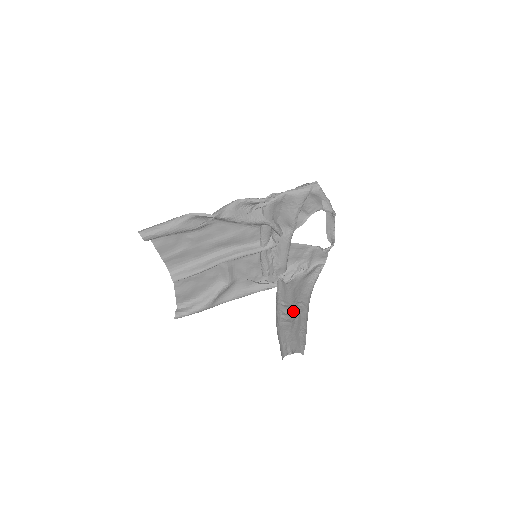
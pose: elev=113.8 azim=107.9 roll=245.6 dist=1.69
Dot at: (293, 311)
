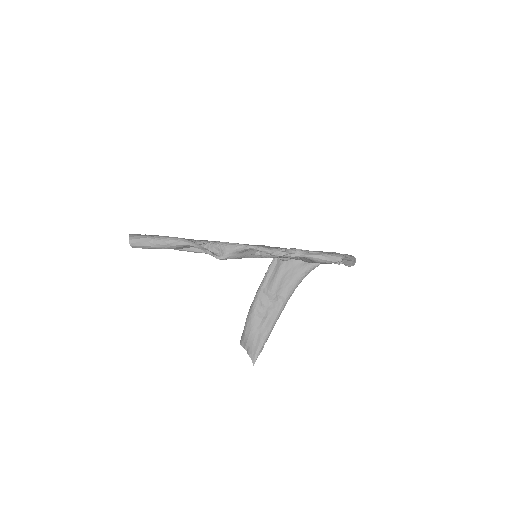
Dot at: (270, 305)
